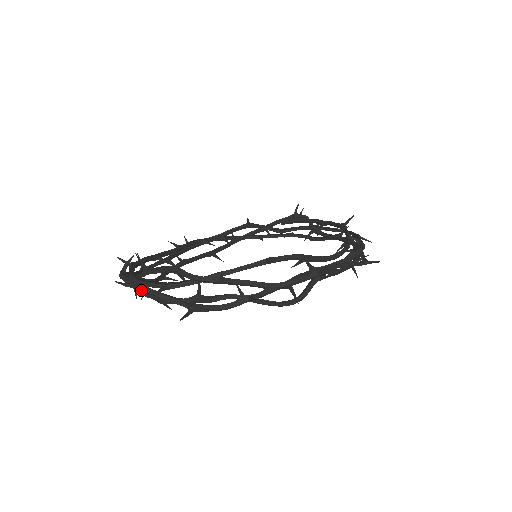
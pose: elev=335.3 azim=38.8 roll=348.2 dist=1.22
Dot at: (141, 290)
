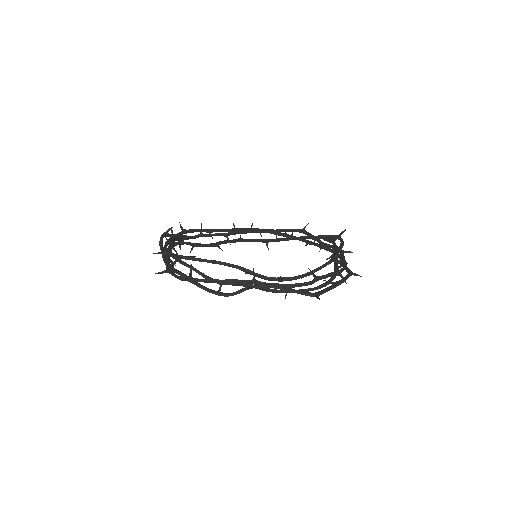
Dot at: (161, 248)
